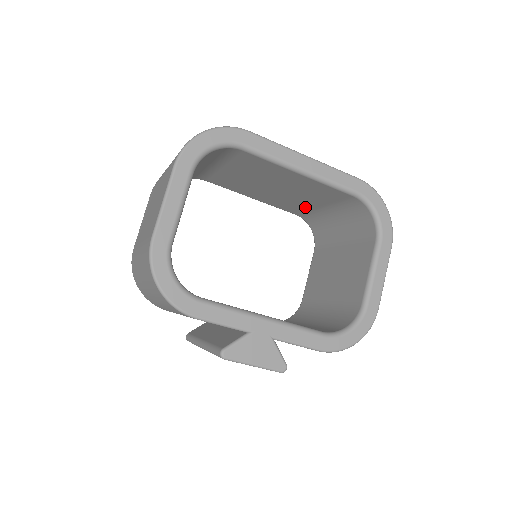
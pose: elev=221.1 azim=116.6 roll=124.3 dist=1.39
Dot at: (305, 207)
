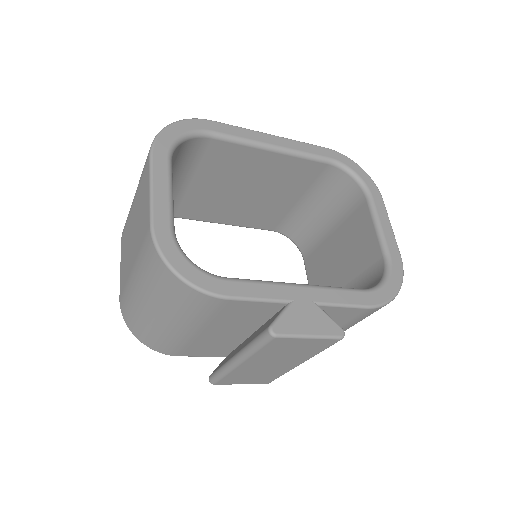
Dot at: (281, 211)
